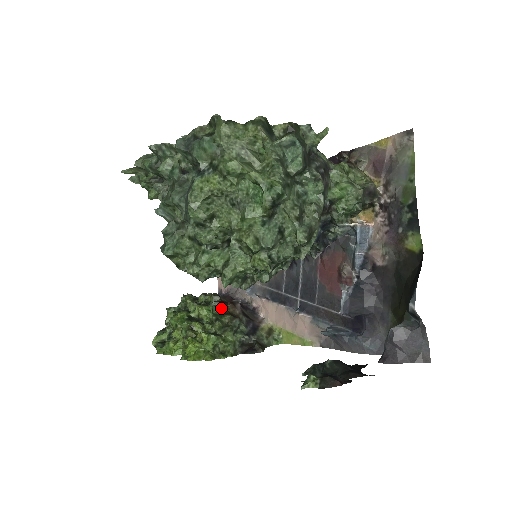
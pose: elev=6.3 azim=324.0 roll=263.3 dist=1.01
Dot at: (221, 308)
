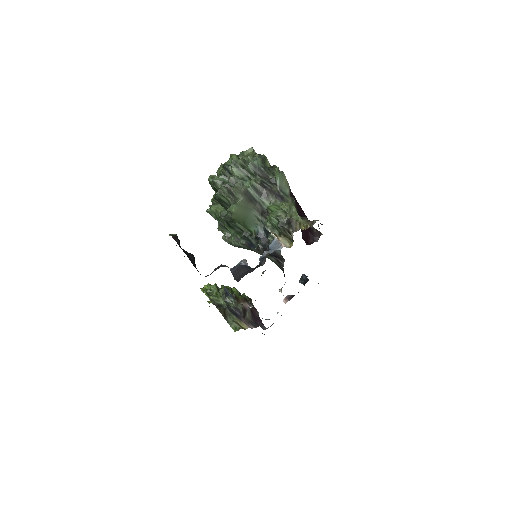
Dot at: (239, 295)
